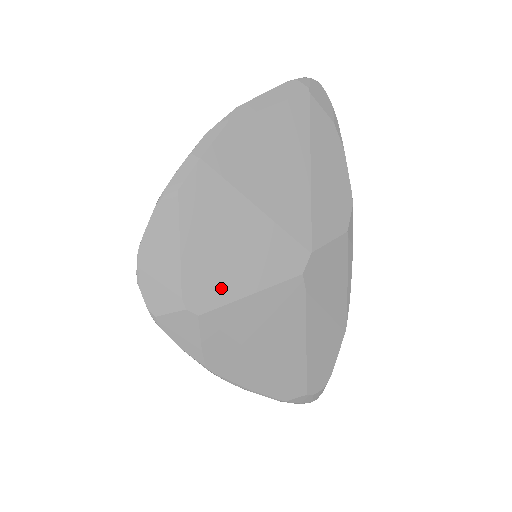
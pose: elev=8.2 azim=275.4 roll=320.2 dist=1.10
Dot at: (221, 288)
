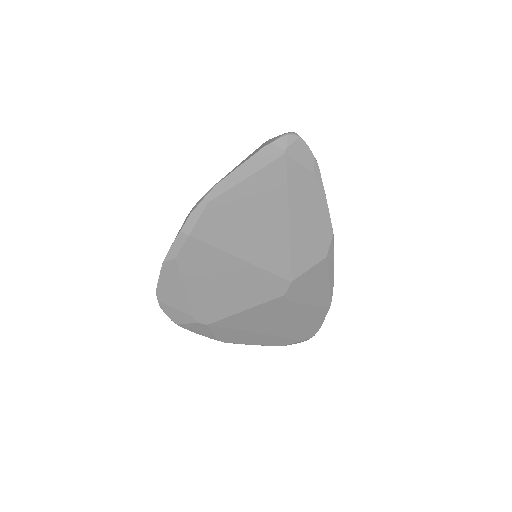
Dot at: (221, 309)
